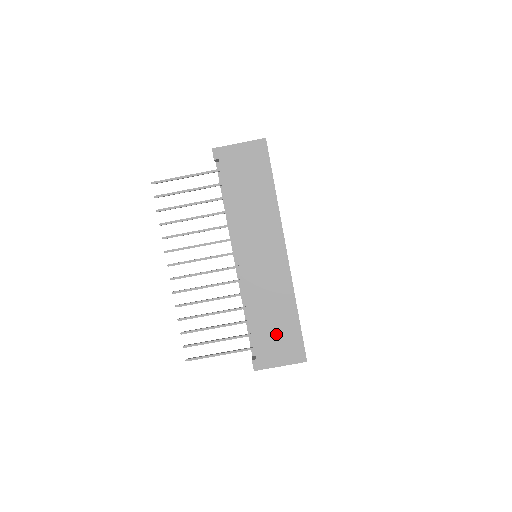
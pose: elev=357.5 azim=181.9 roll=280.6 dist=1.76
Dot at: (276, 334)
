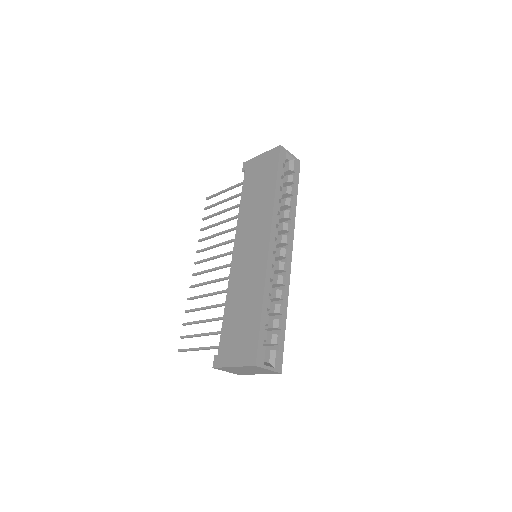
Dot at: (239, 330)
